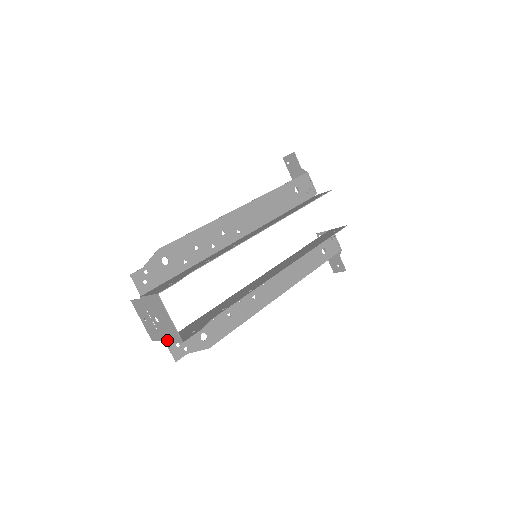
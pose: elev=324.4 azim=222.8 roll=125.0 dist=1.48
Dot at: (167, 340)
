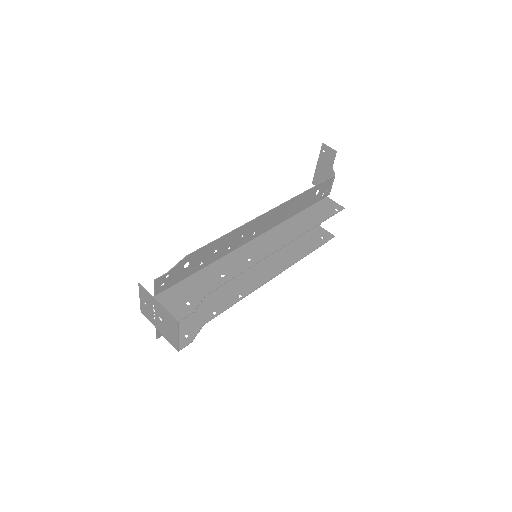
Dot at: (161, 332)
